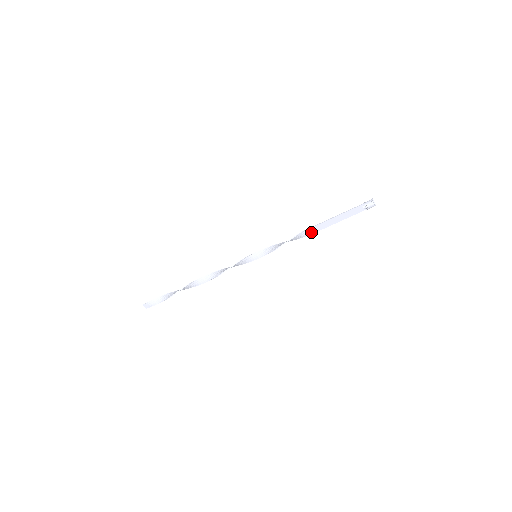
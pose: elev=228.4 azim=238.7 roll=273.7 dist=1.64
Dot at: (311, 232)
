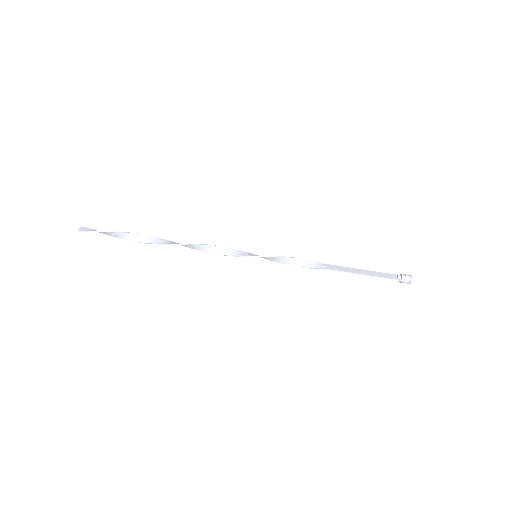
Dot at: (331, 268)
